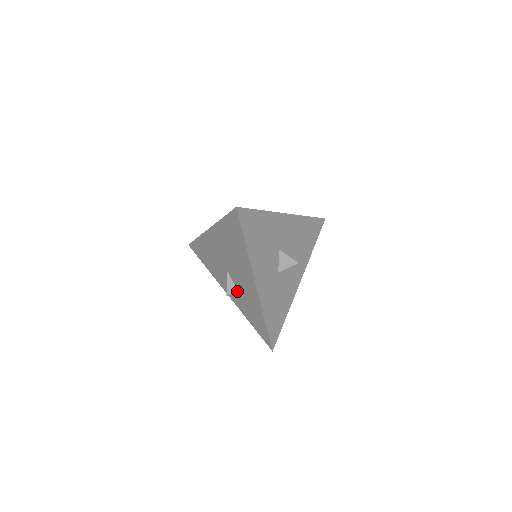
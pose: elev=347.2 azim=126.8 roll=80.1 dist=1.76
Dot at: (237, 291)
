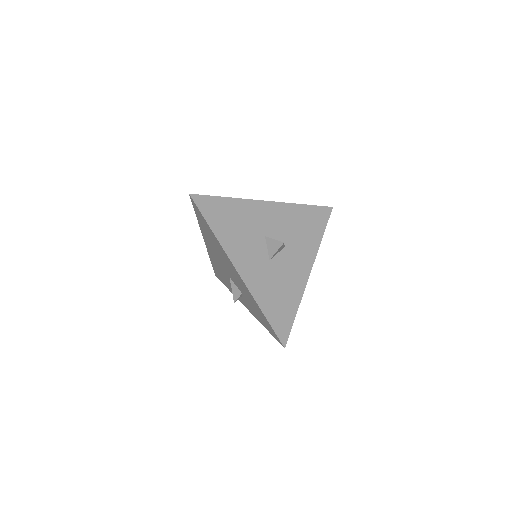
Dot at: (242, 294)
